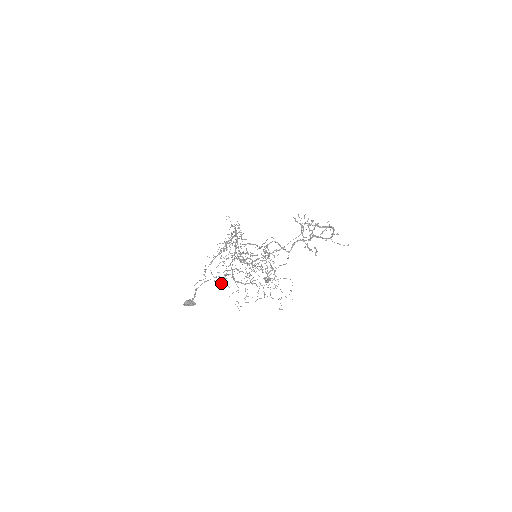
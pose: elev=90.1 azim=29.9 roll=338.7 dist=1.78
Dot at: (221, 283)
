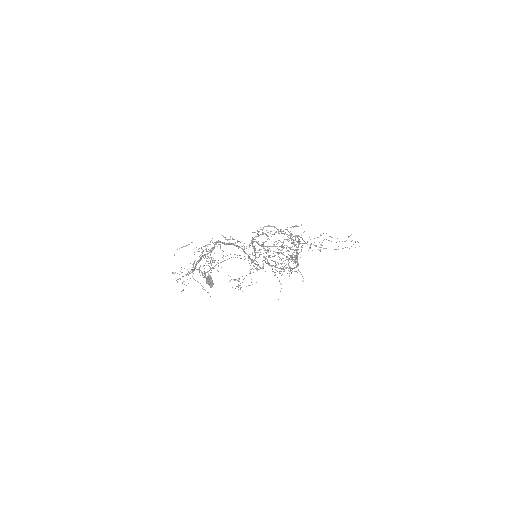
Dot at: (252, 254)
